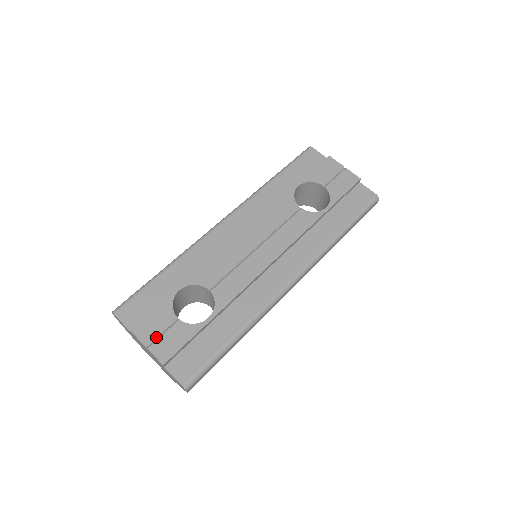
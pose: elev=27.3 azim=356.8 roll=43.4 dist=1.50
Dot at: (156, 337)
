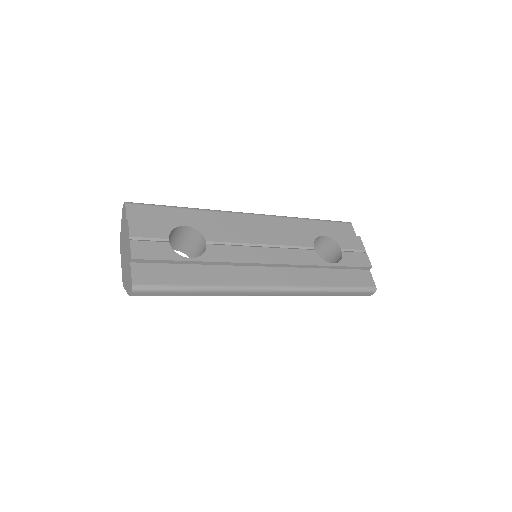
Dot at: (142, 239)
